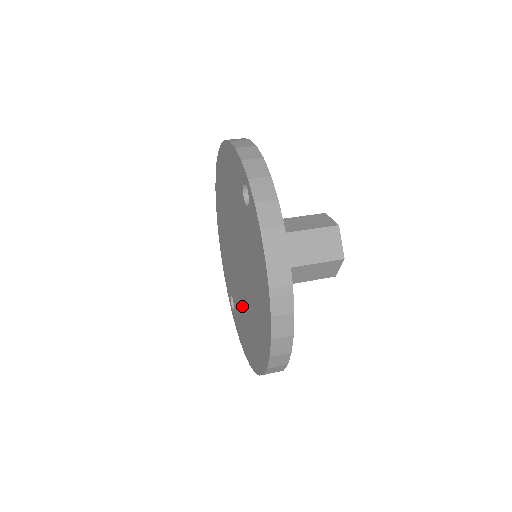
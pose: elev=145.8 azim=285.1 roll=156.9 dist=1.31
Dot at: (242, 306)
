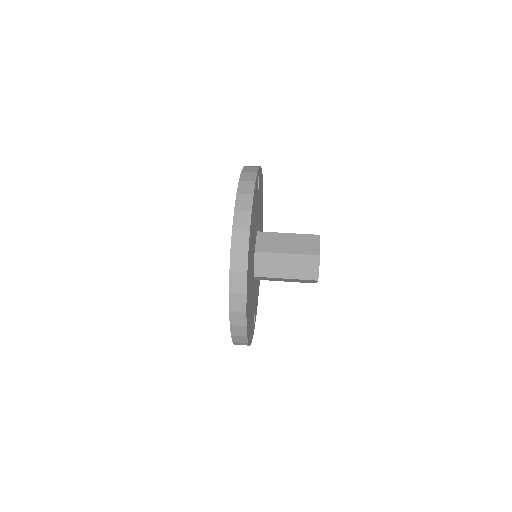
Dot at: occluded
